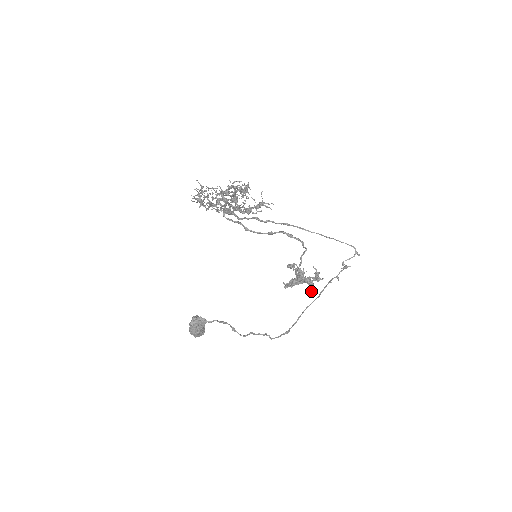
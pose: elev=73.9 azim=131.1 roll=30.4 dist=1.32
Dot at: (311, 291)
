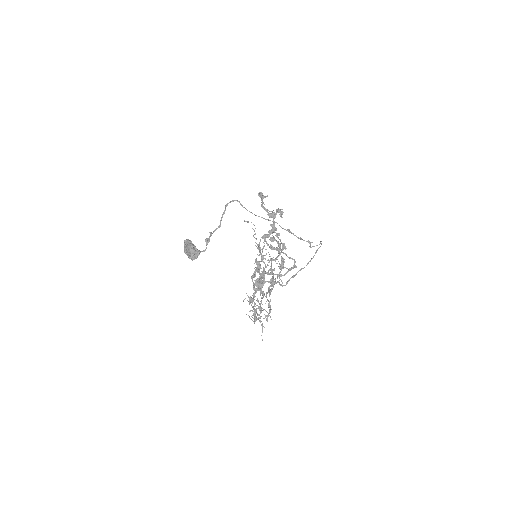
Dot at: occluded
